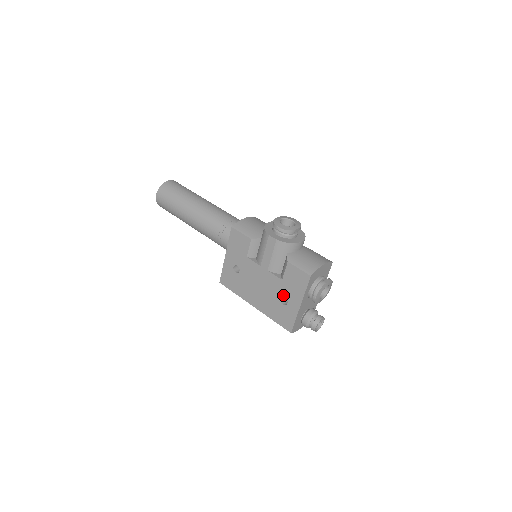
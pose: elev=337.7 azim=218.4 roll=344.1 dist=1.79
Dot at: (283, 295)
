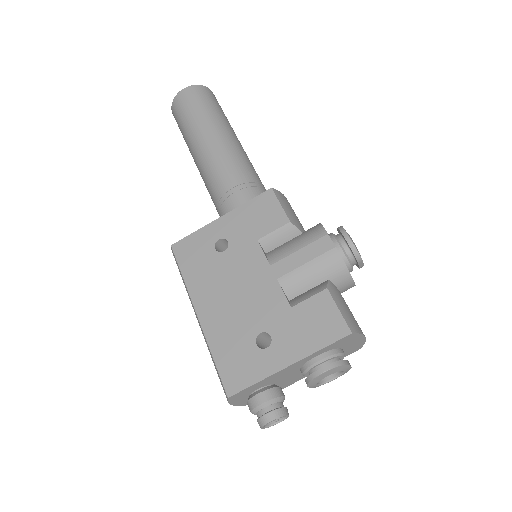
Dot at: (271, 330)
